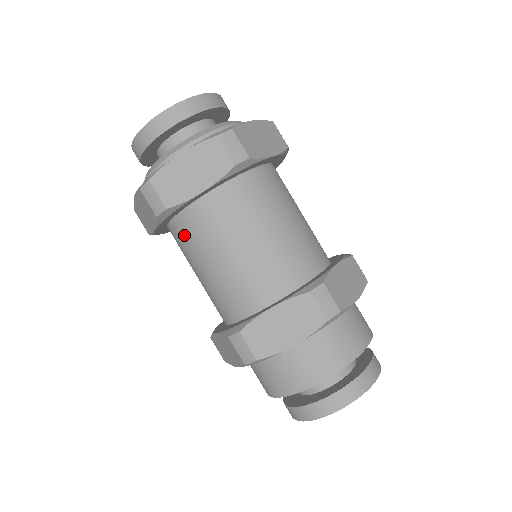
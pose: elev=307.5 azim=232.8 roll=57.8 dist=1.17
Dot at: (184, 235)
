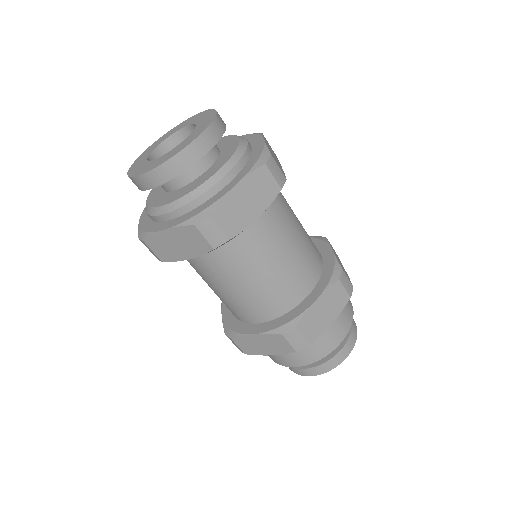
Dot at: occluded
